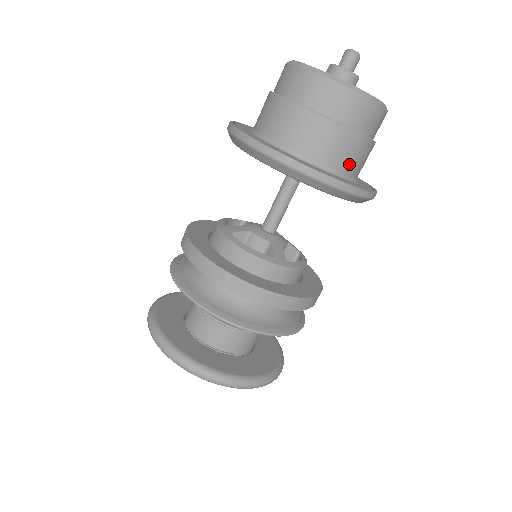
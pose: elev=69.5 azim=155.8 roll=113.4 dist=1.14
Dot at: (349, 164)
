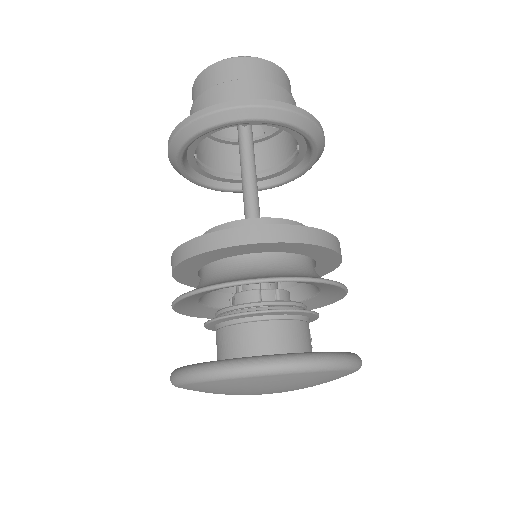
Dot at: occluded
